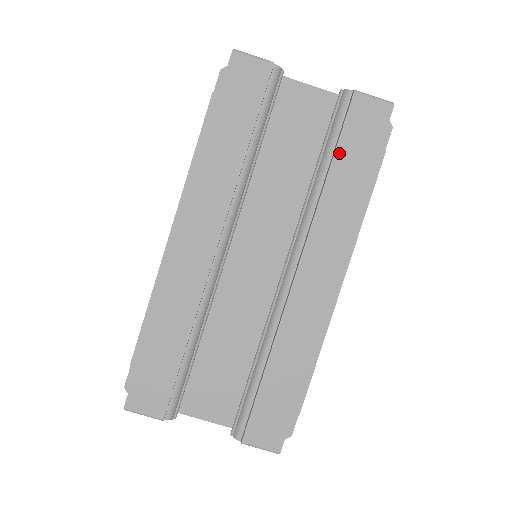
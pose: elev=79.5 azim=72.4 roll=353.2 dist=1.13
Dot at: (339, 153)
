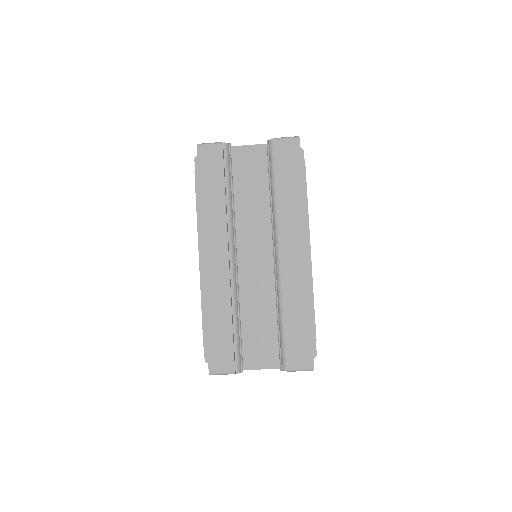
Dot at: (278, 176)
